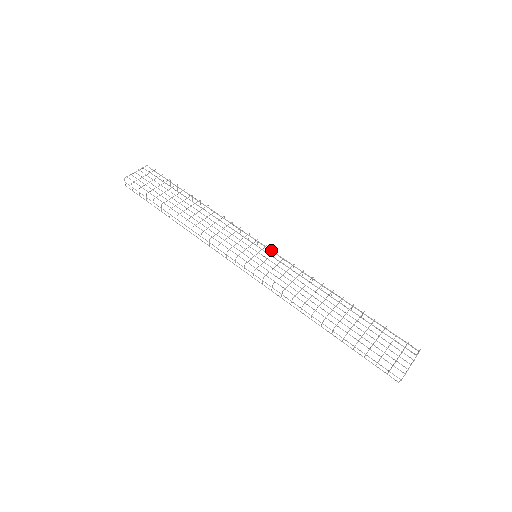
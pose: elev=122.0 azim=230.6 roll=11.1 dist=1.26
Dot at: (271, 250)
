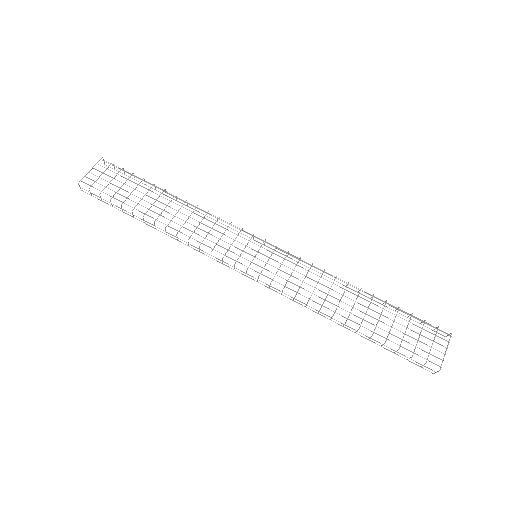
Dot at: (271, 245)
